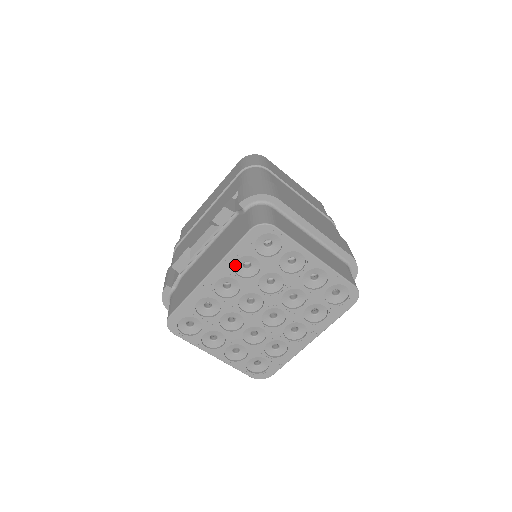
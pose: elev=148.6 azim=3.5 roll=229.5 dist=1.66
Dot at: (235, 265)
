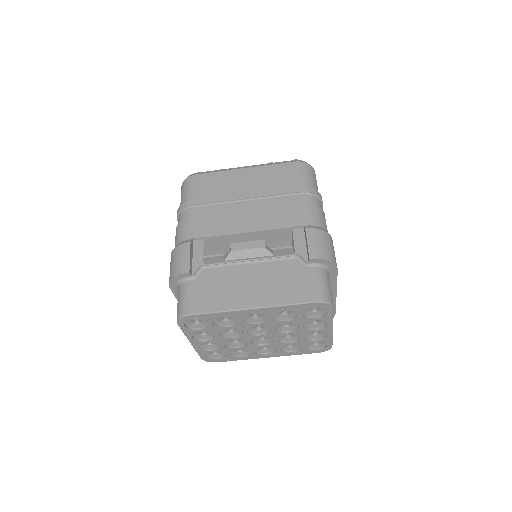
Dot at: (278, 311)
